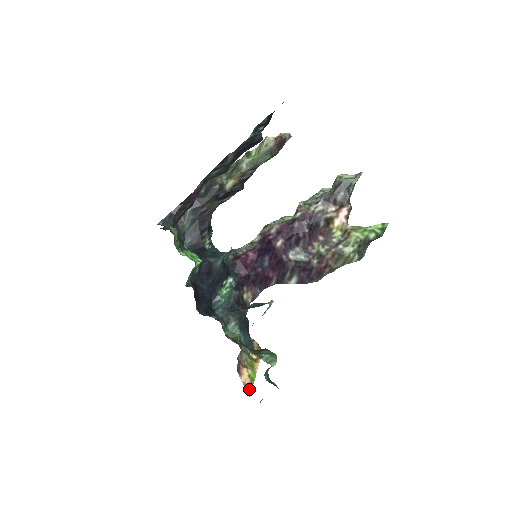
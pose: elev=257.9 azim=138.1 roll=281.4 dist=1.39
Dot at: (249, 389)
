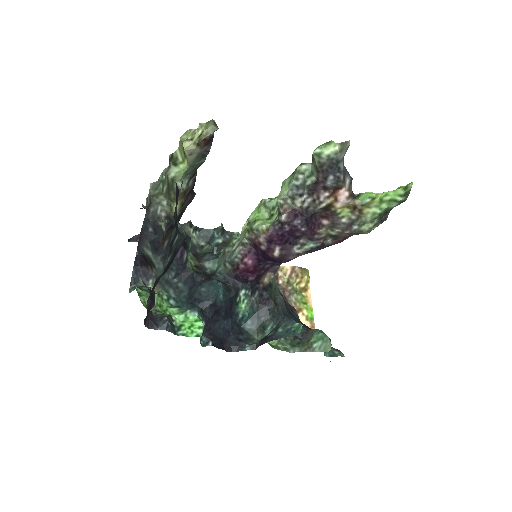
Dot at: occluded
